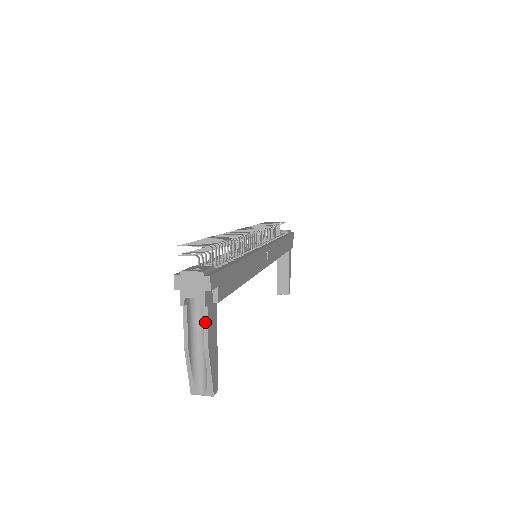
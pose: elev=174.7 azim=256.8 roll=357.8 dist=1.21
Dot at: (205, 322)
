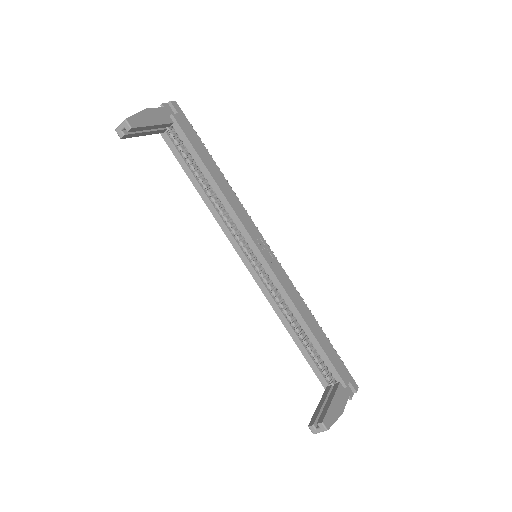
Dot at: (156, 109)
